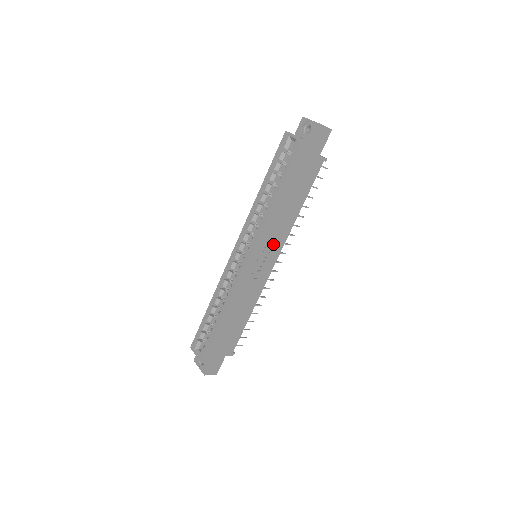
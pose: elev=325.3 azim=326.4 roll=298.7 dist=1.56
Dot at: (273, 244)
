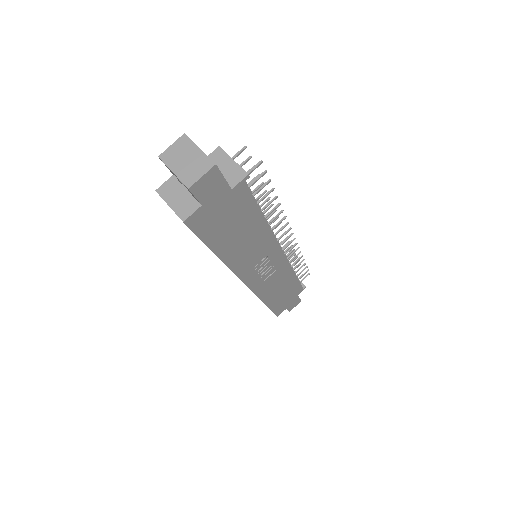
Dot at: (263, 255)
